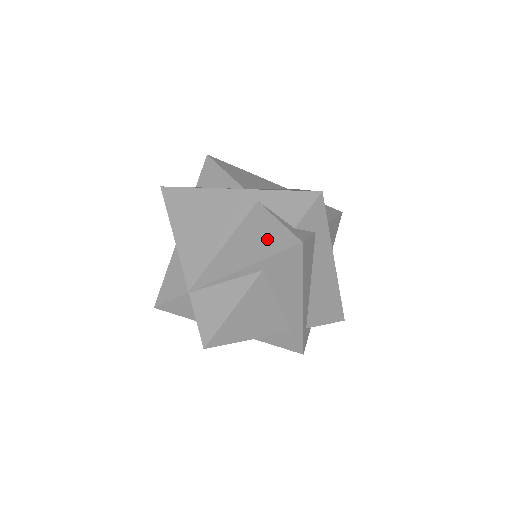
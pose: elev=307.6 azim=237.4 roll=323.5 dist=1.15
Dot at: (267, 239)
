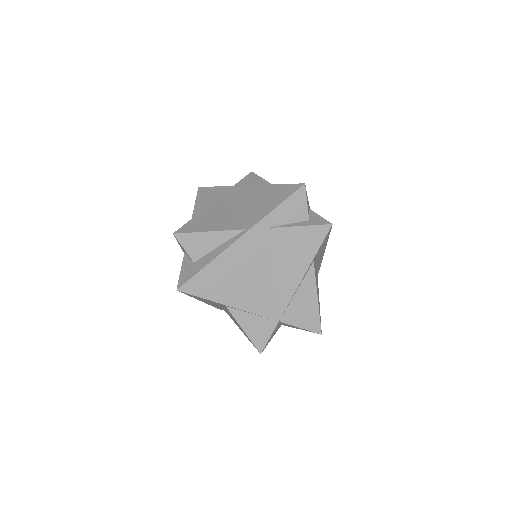
Dot at: (304, 243)
